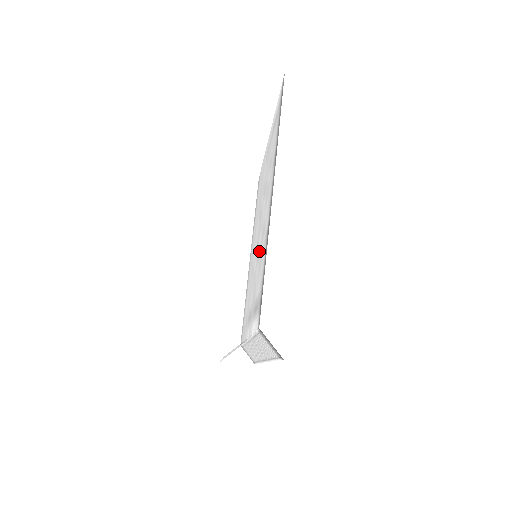
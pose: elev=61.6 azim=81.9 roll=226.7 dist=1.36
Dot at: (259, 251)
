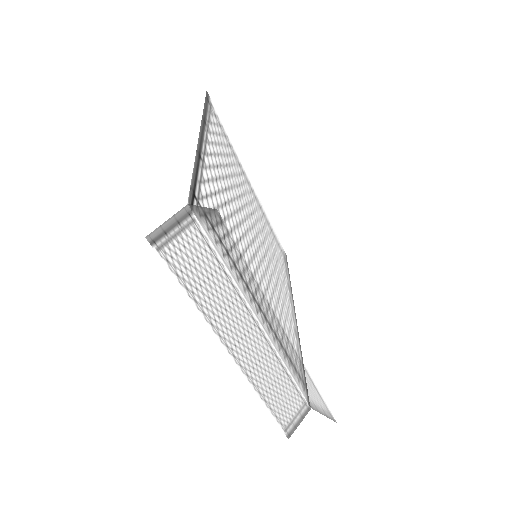
Dot at: (238, 227)
